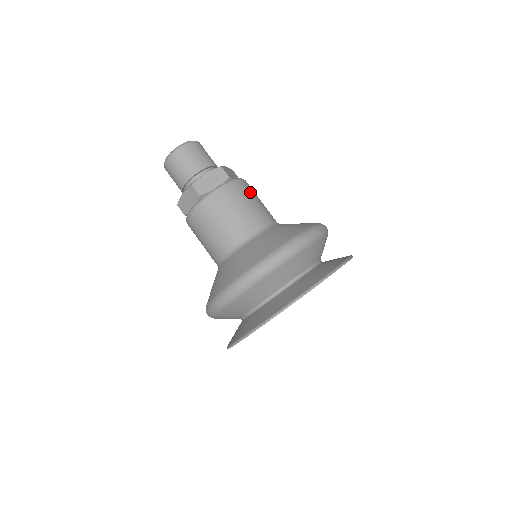
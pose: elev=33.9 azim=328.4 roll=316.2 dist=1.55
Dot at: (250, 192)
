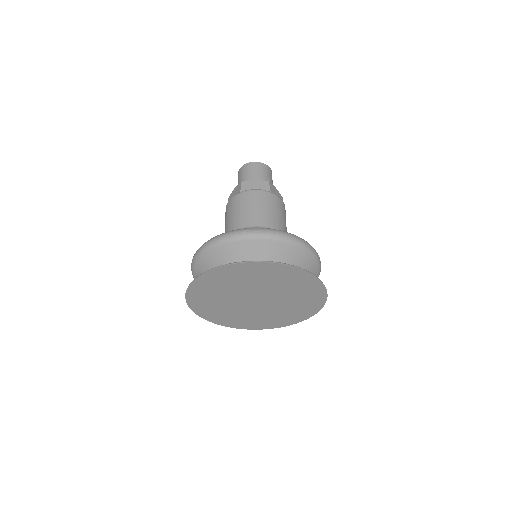
Dot at: occluded
